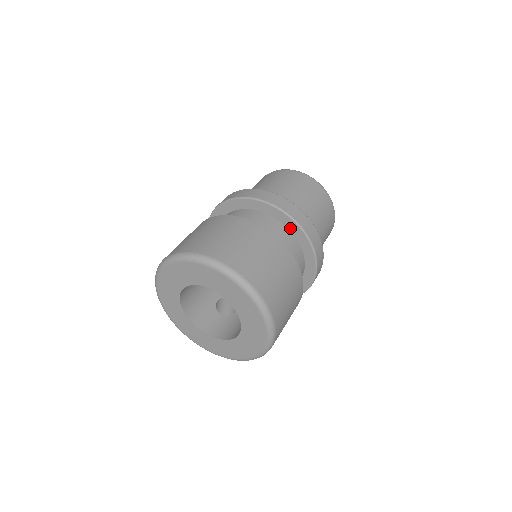
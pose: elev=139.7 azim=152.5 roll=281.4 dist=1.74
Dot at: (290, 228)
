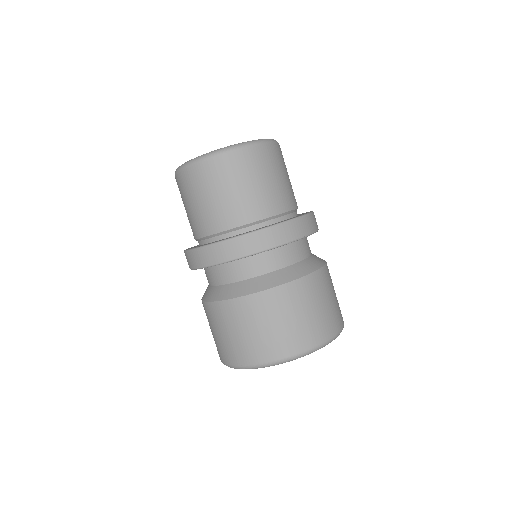
Dot at: occluded
